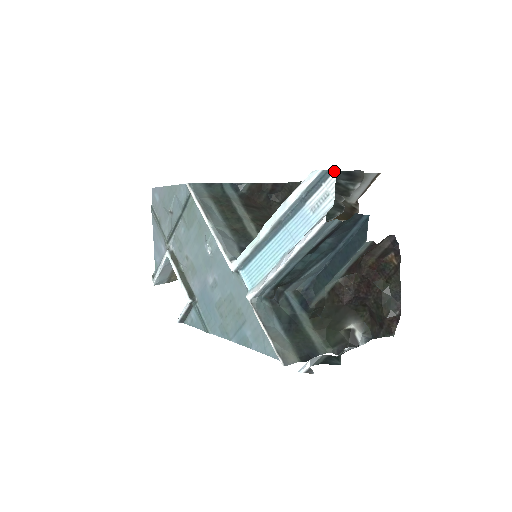
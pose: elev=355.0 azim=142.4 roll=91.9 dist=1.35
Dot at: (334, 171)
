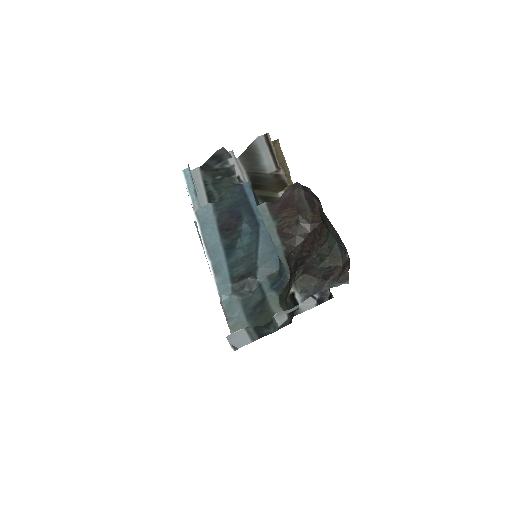
Dot at: occluded
